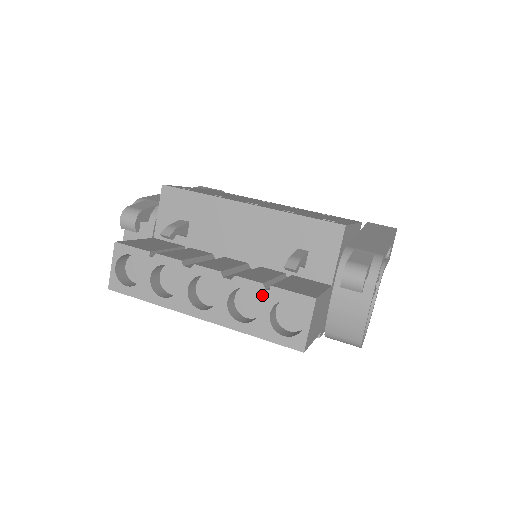
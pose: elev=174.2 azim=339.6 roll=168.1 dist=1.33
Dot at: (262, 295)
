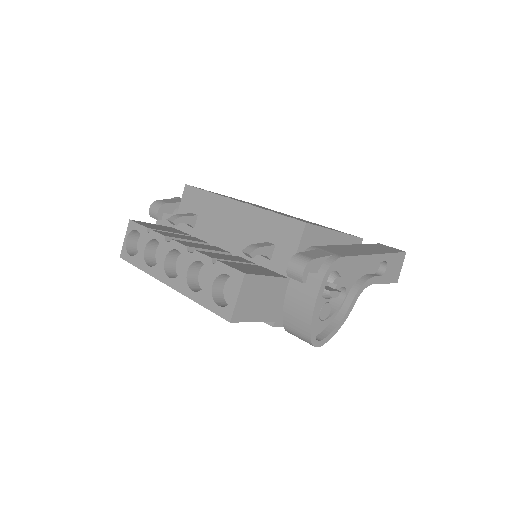
Dot at: (210, 268)
